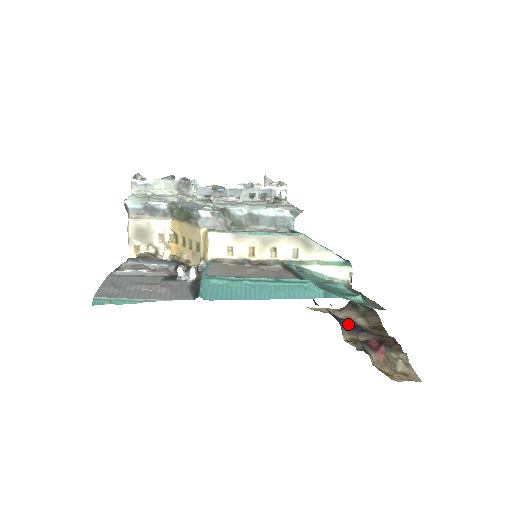
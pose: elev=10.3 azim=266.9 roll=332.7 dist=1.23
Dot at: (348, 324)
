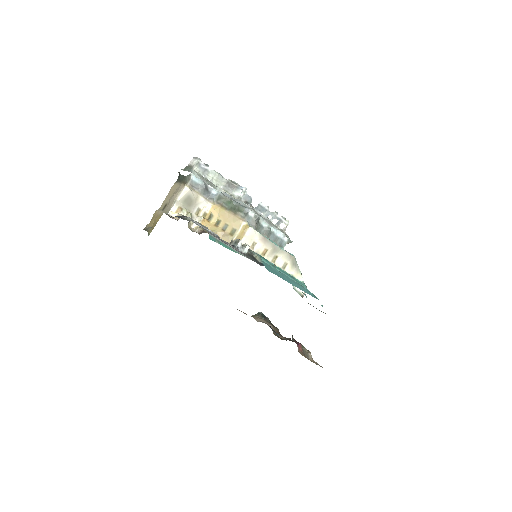
Dot at: occluded
